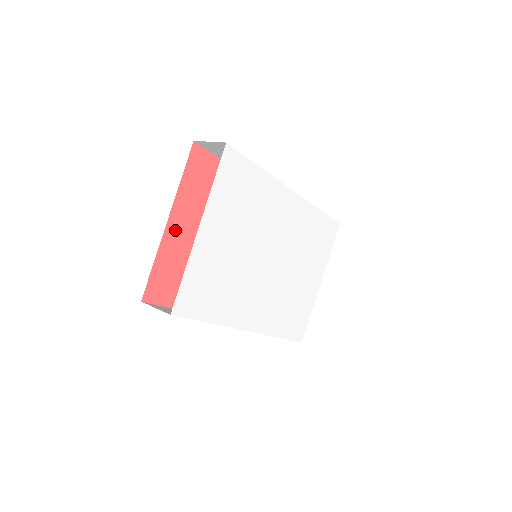
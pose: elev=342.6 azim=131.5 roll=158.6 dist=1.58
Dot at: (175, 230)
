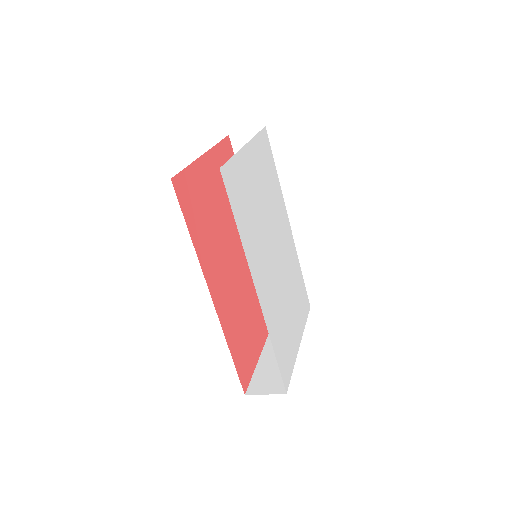
Dot at: (206, 168)
